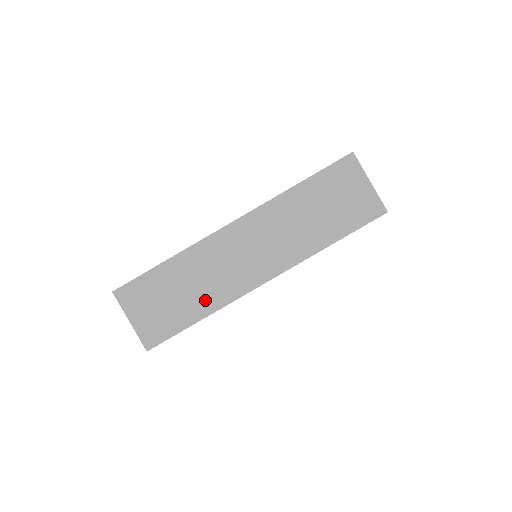
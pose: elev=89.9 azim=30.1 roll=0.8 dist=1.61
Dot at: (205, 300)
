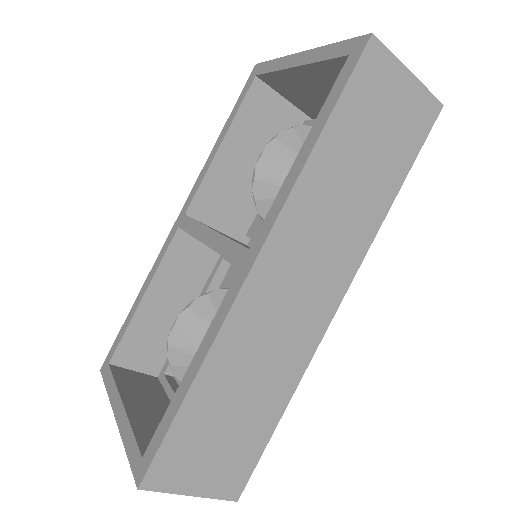
Dot at: (275, 389)
